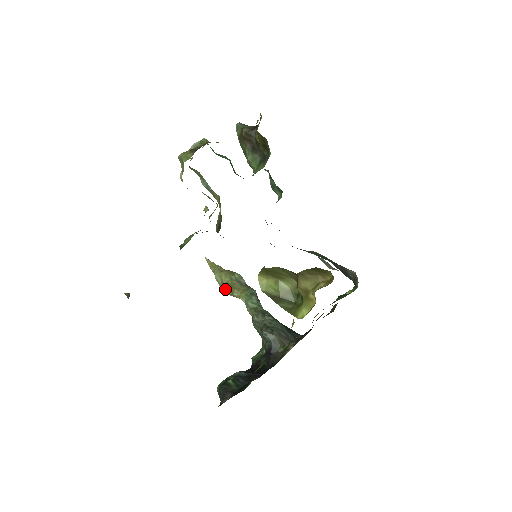
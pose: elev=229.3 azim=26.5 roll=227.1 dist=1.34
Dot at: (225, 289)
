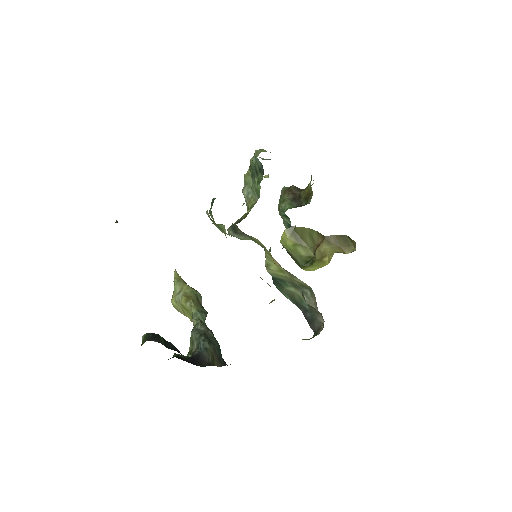
Dot at: (178, 298)
